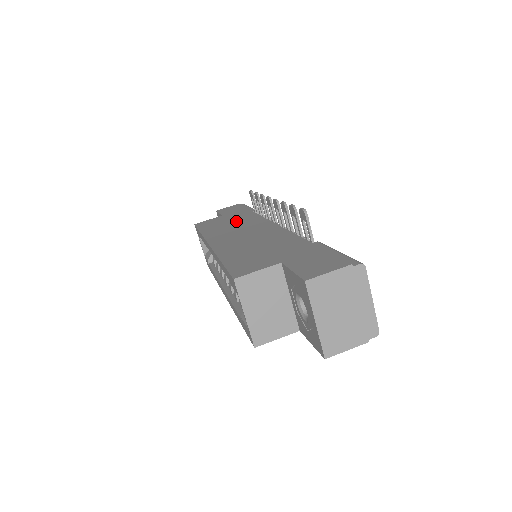
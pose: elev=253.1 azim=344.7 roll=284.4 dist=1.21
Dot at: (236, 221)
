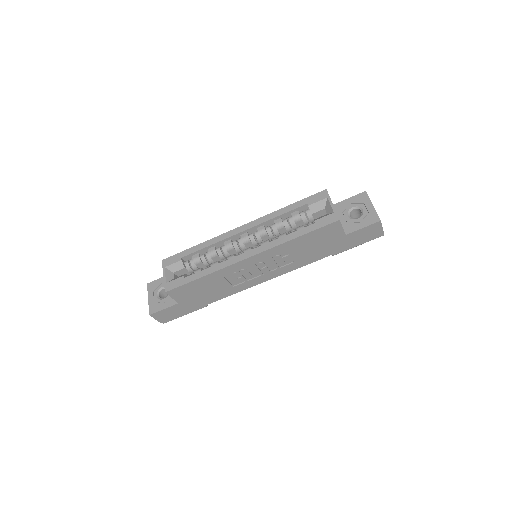
Dot at: occluded
